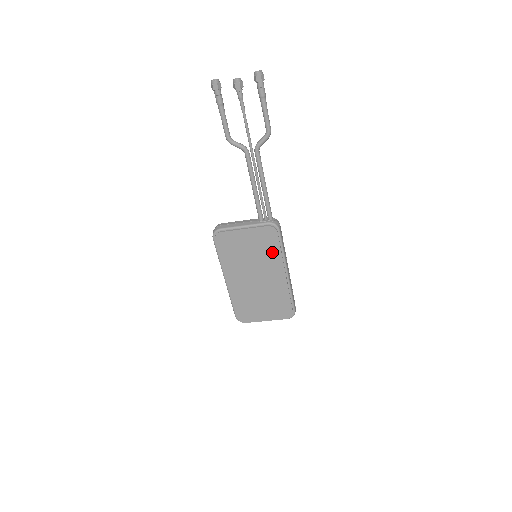
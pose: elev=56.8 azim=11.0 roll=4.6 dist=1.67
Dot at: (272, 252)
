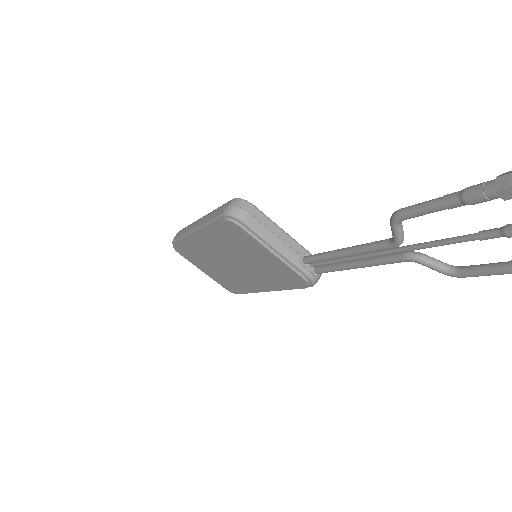
Dot at: (277, 281)
